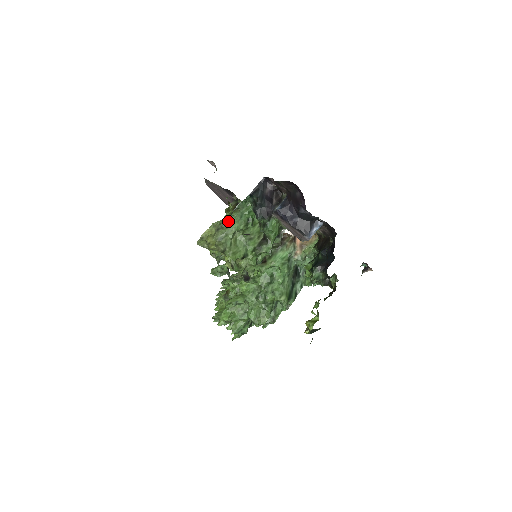
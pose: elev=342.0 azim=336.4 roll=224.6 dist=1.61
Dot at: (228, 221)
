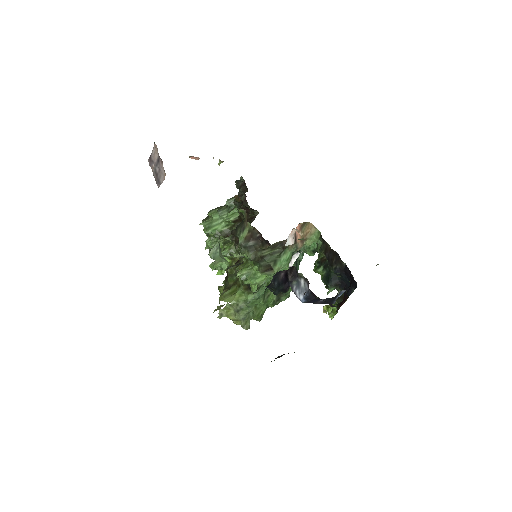
Dot at: (246, 304)
